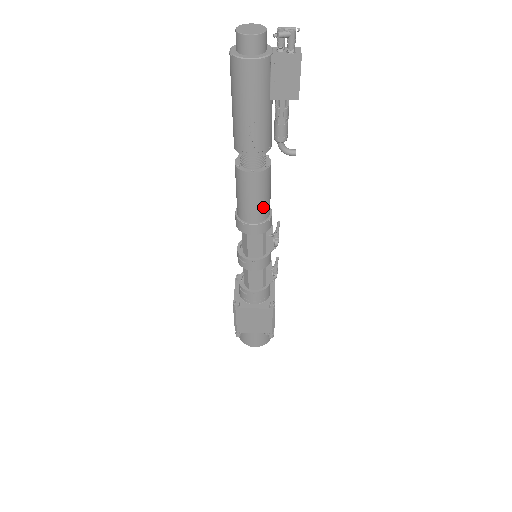
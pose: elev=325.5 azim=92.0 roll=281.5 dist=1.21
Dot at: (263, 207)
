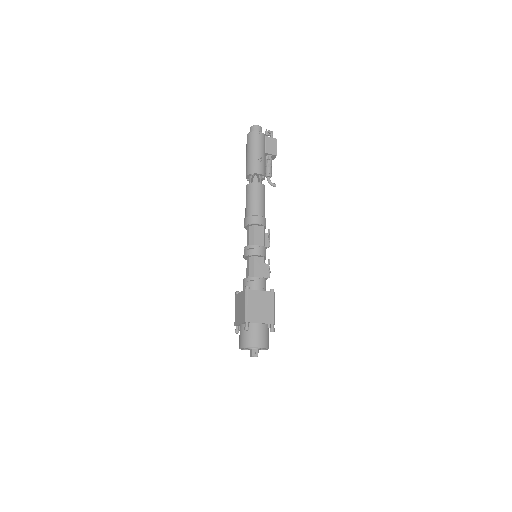
Dot at: (264, 208)
